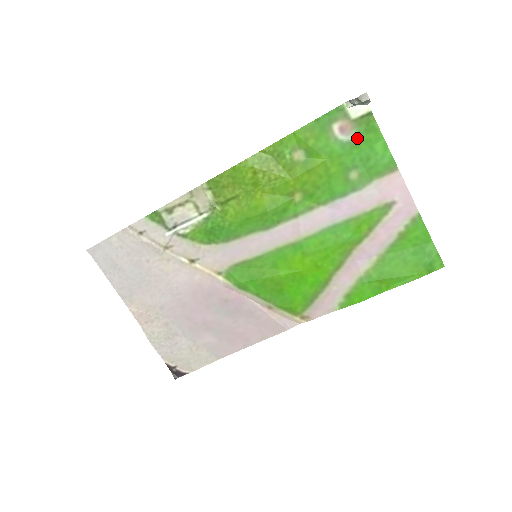
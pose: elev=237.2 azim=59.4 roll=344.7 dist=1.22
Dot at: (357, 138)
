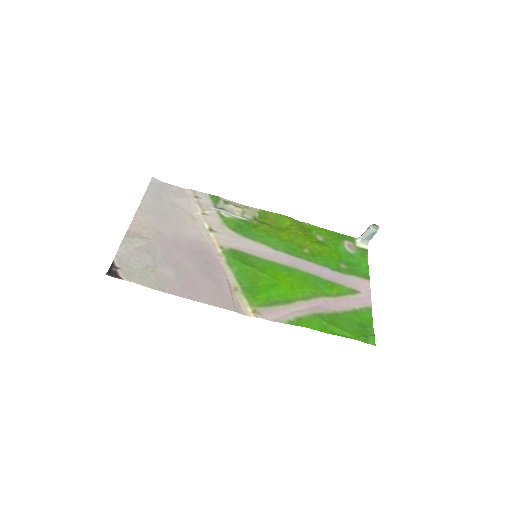
Dot at: (354, 254)
